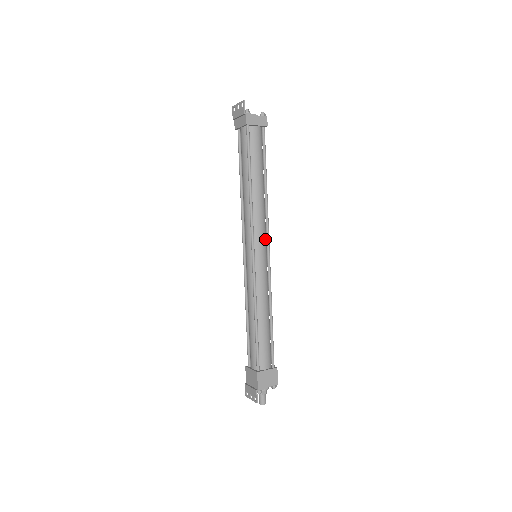
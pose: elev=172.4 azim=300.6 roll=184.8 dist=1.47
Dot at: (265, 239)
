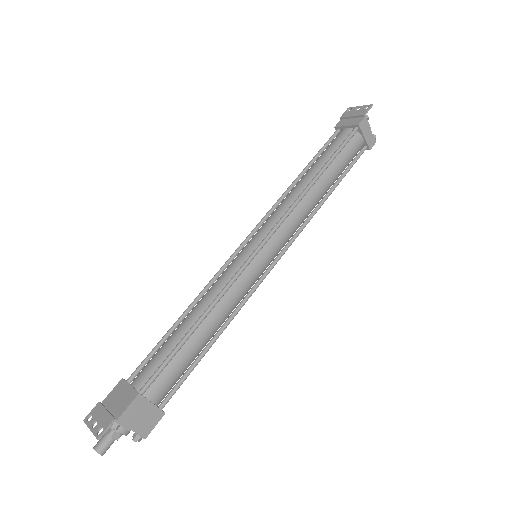
Dot at: (282, 246)
